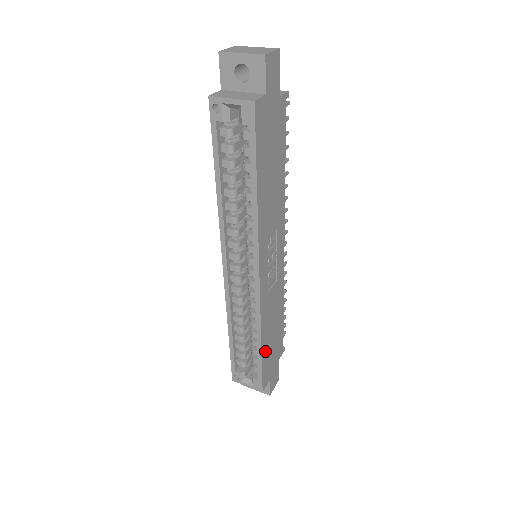
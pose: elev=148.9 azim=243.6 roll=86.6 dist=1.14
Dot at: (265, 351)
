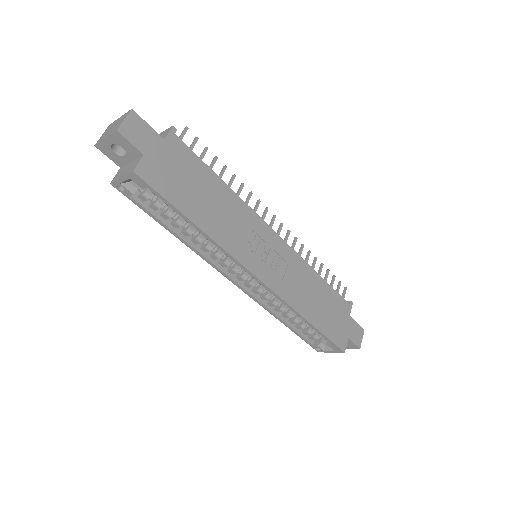
Dot at: (320, 322)
